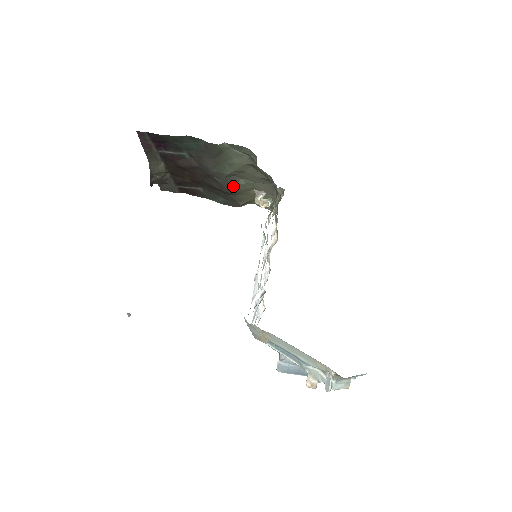
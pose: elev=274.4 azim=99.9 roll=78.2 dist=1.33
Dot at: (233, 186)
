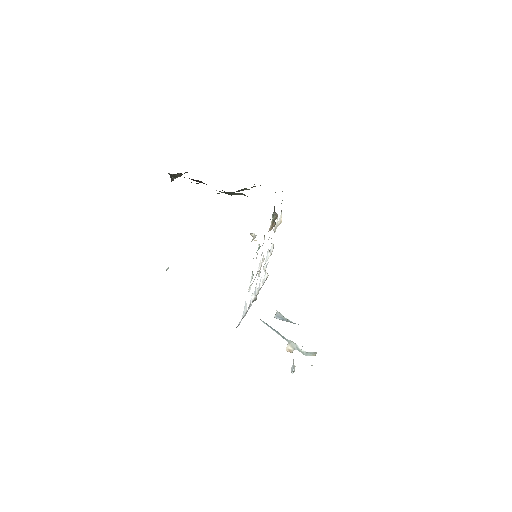
Dot at: occluded
